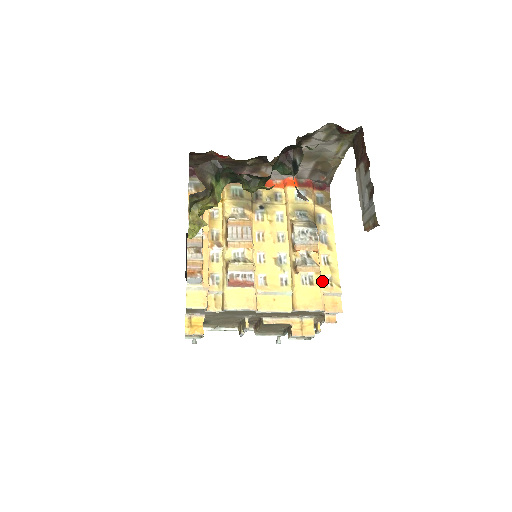
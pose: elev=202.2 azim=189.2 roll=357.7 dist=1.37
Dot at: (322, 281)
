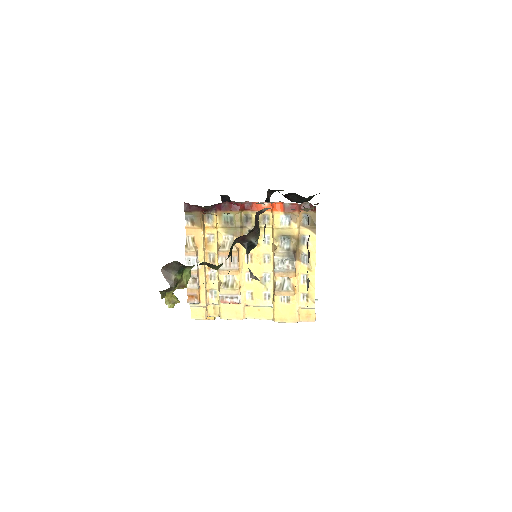
Dot at: (299, 297)
